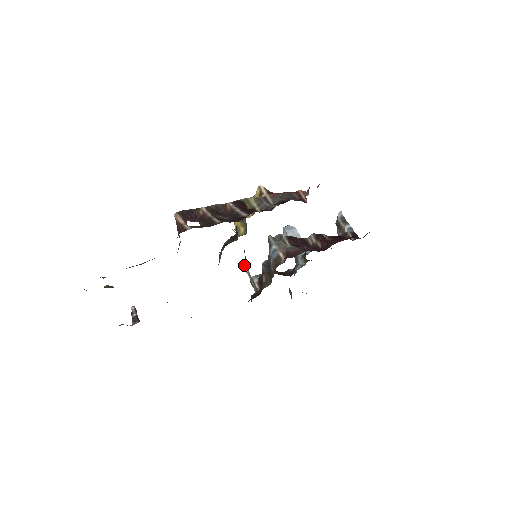
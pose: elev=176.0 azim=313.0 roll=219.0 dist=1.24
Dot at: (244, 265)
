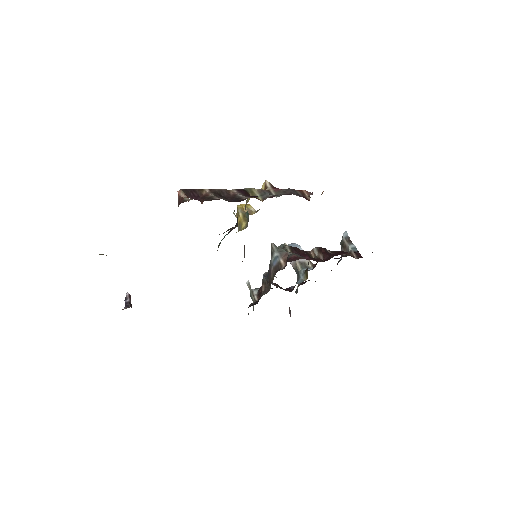
Dot at: occluded
